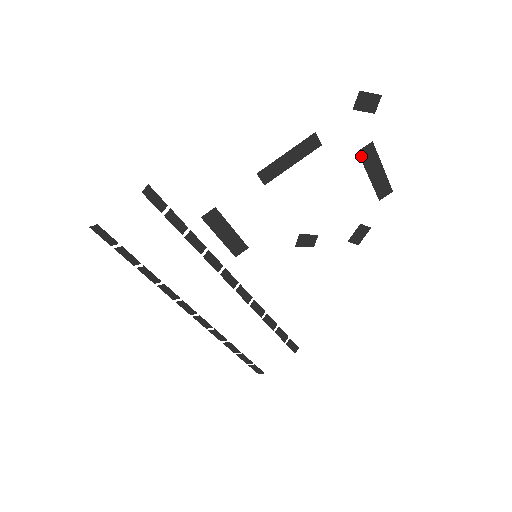
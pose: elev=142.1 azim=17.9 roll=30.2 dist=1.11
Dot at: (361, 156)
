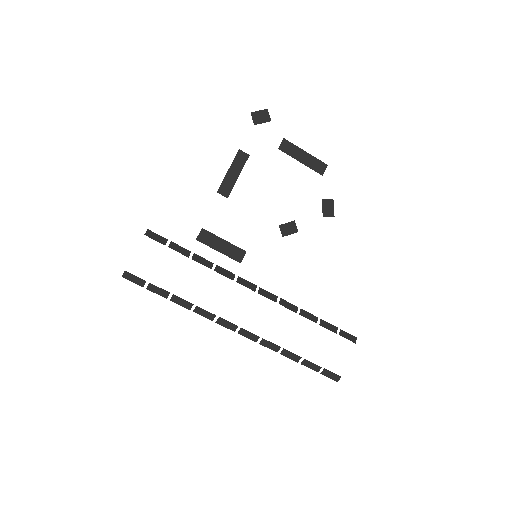
Dot at: (283, 151)
